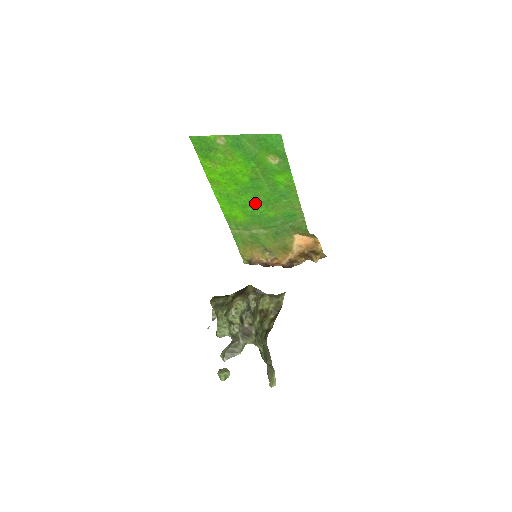
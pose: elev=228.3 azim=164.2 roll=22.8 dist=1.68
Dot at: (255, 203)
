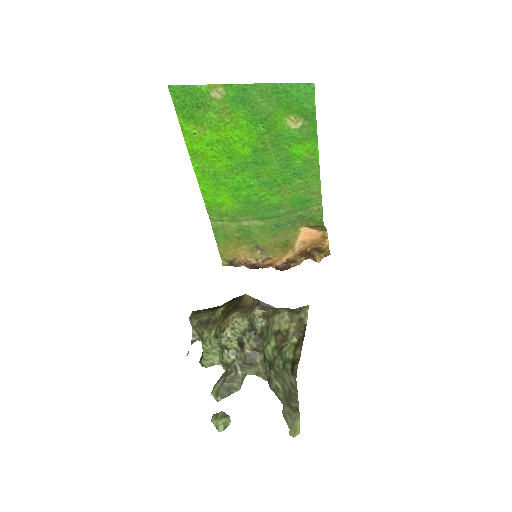
Dot at: (254, 185)
